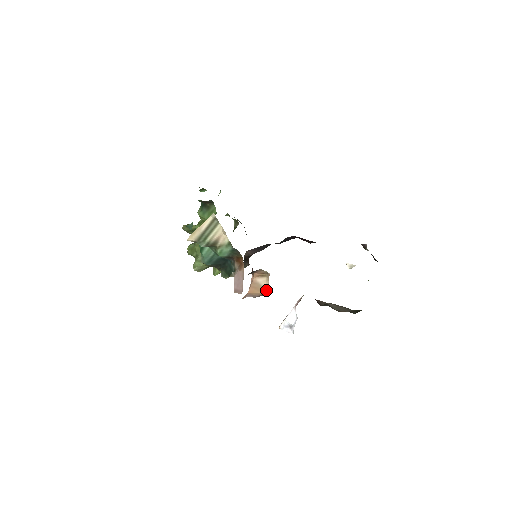
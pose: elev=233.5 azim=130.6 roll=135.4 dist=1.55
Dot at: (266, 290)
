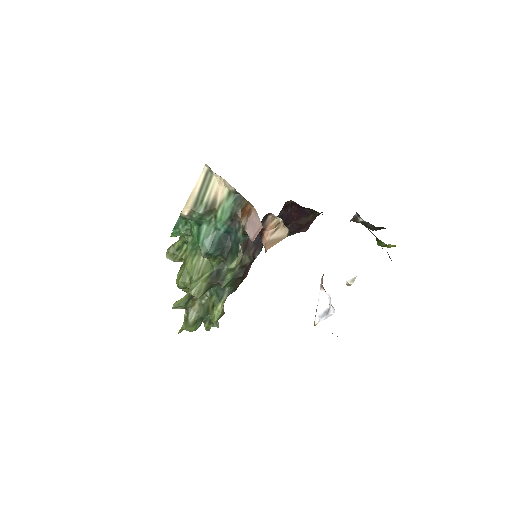
Dot at: (285, 235)
